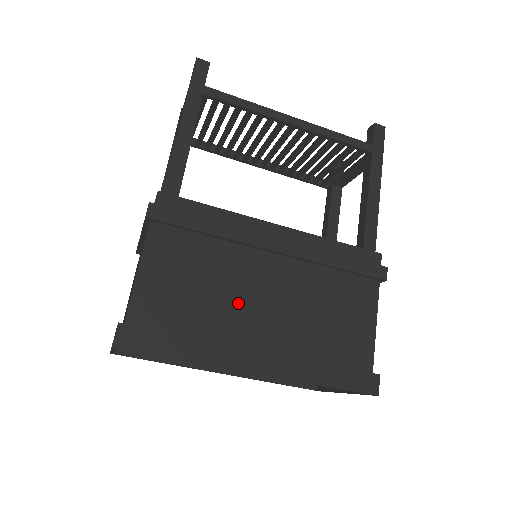
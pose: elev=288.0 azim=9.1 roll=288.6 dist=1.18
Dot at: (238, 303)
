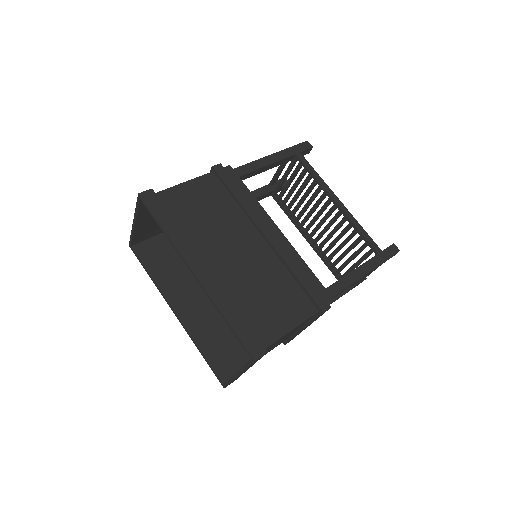
Dot at: (219, 239)
